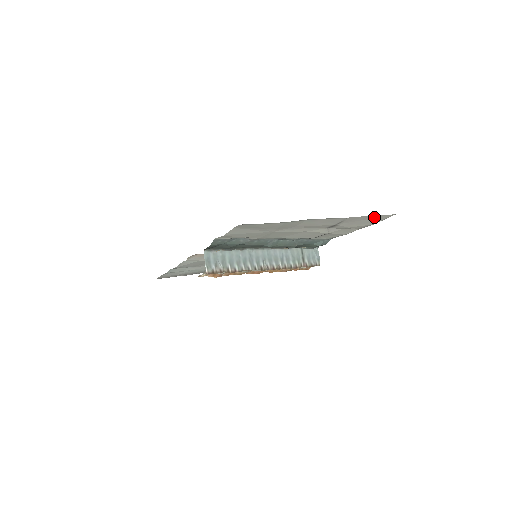
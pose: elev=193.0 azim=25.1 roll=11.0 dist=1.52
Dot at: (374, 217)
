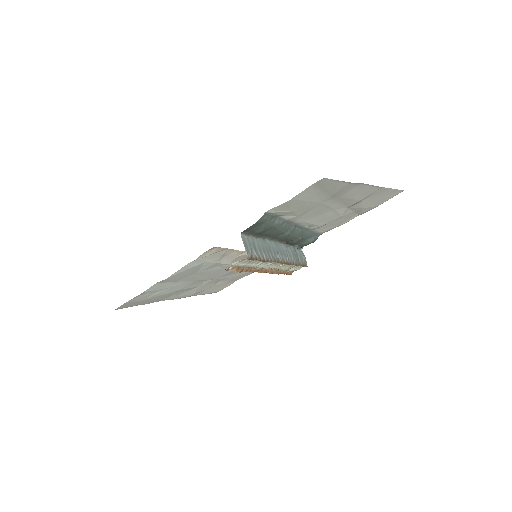
Dot at: (390, 192)
